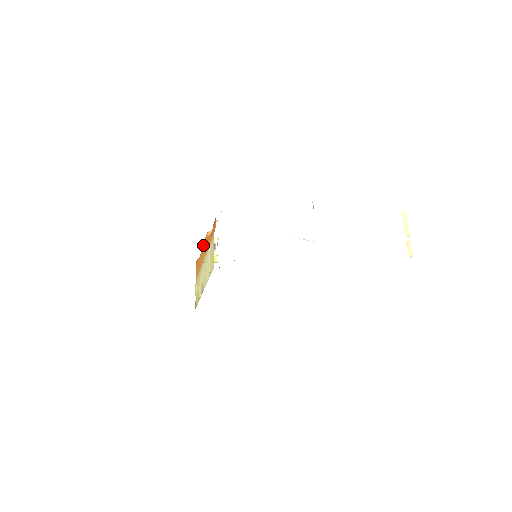
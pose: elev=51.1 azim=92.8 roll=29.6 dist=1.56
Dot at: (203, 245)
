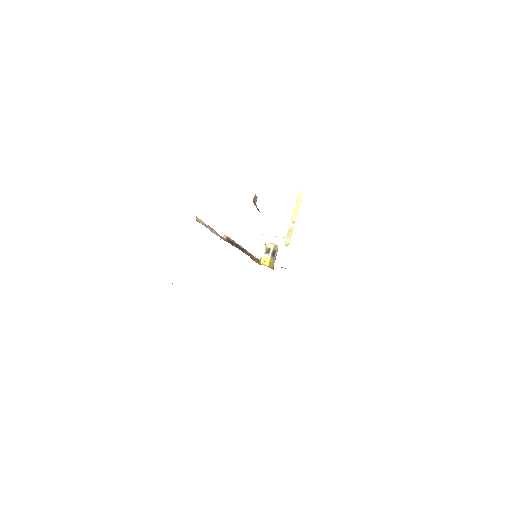
Dot at: occluded
